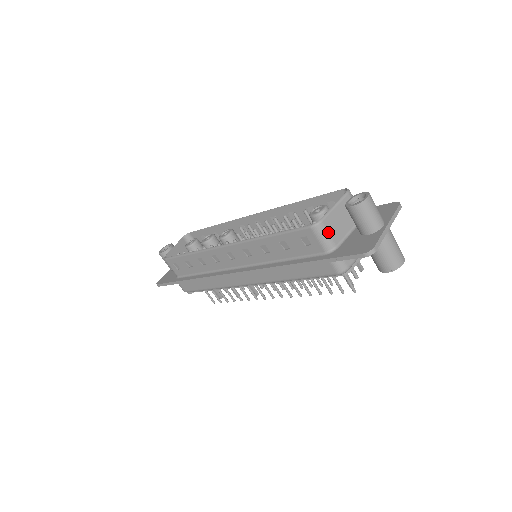
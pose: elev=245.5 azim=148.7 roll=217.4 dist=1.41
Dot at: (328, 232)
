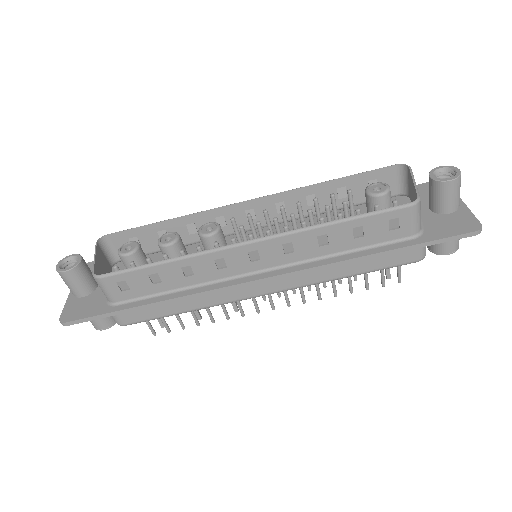
Dot at: (420, 211)
